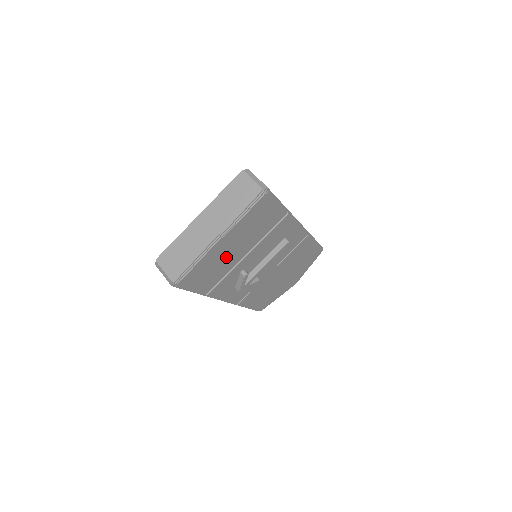
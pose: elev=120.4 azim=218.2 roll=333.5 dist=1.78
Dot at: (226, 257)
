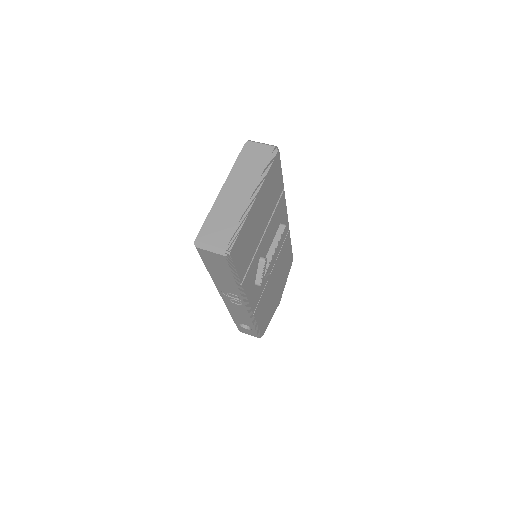
Dot at: (255, 228)
